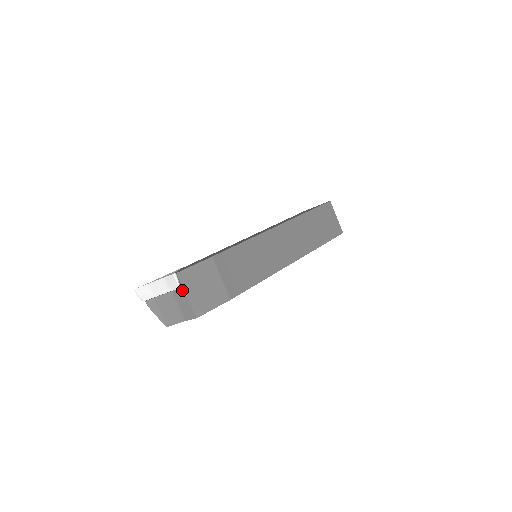
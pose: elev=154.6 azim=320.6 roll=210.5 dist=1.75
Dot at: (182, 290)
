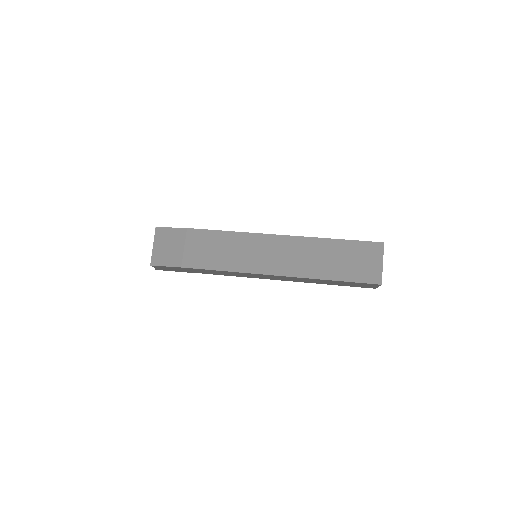
Dot at: (154, 241)
